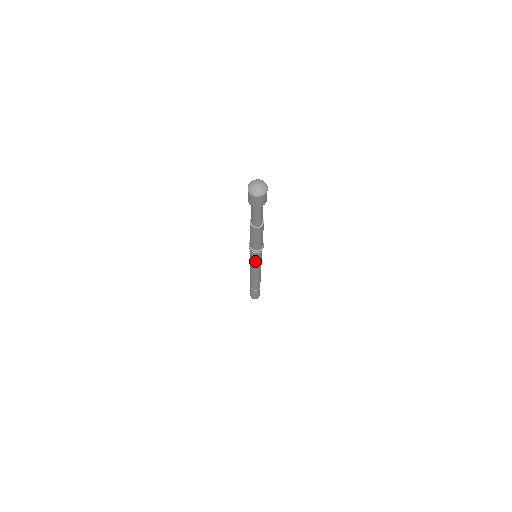
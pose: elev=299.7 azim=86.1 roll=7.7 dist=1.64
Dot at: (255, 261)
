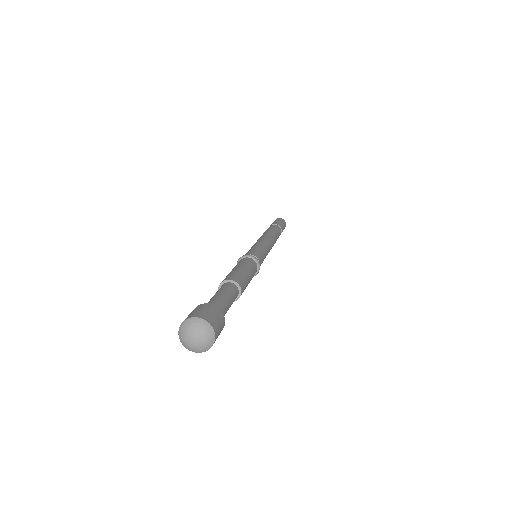
Dot at: occluded
